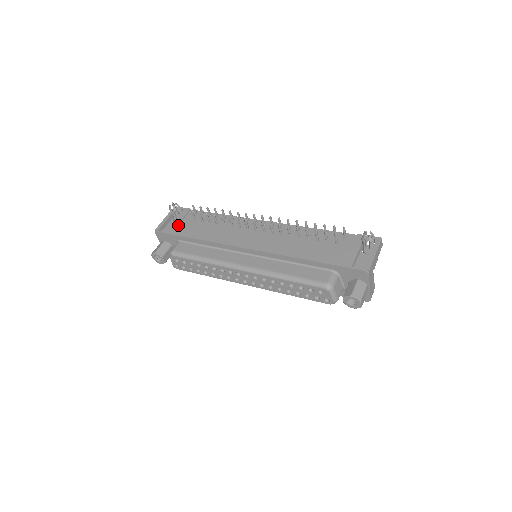
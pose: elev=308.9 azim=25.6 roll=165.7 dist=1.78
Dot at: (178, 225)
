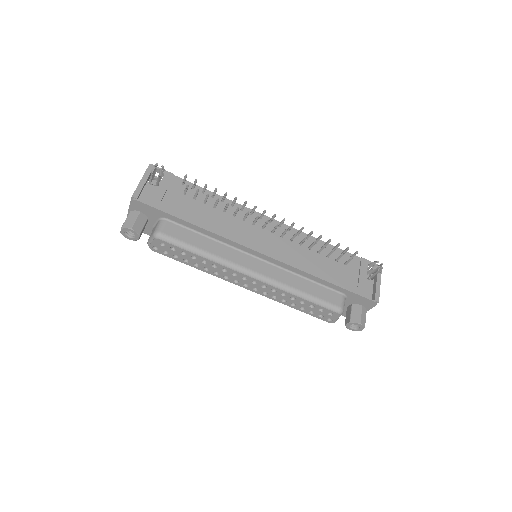
Dot at: (163, 196)
